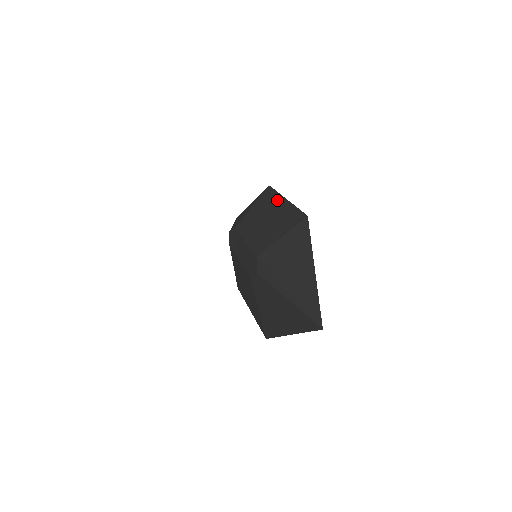
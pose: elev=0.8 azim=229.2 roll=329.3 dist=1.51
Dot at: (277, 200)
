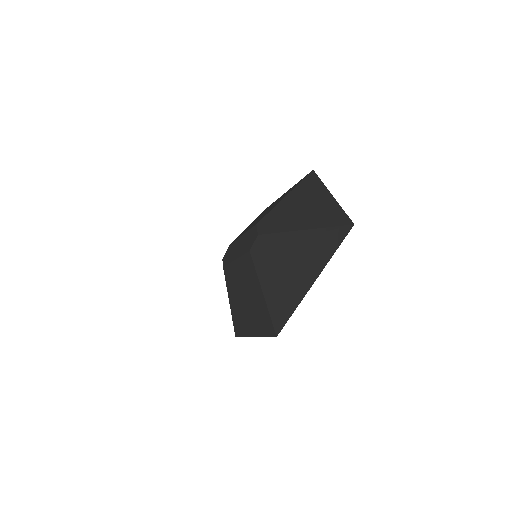
Dot at: (276, 200)
